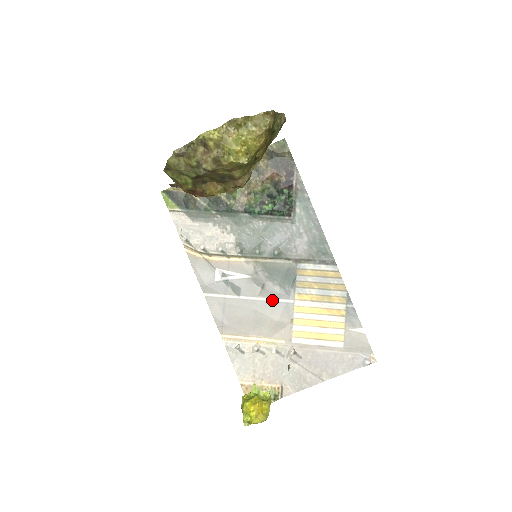
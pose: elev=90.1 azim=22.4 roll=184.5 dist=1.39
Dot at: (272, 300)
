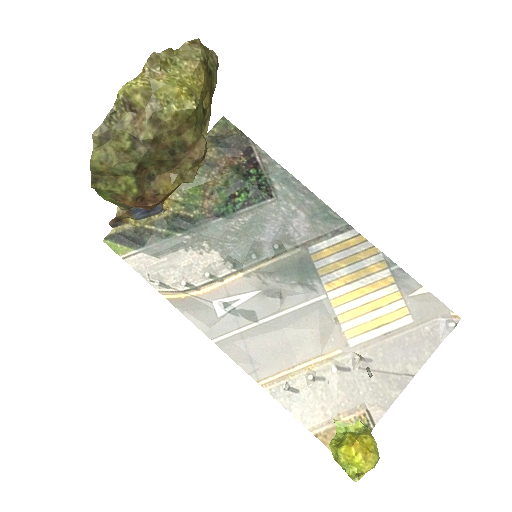
Dot at: (300, 306)
